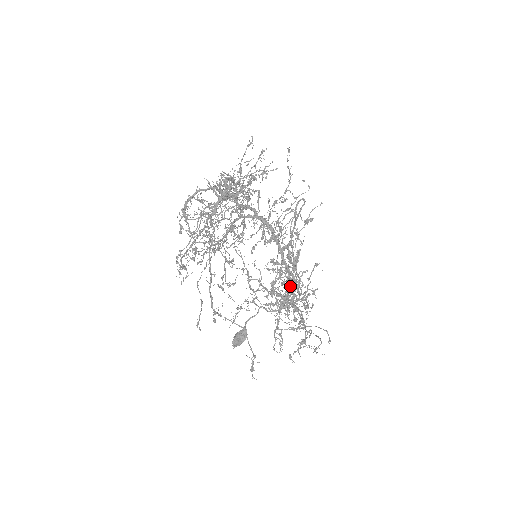
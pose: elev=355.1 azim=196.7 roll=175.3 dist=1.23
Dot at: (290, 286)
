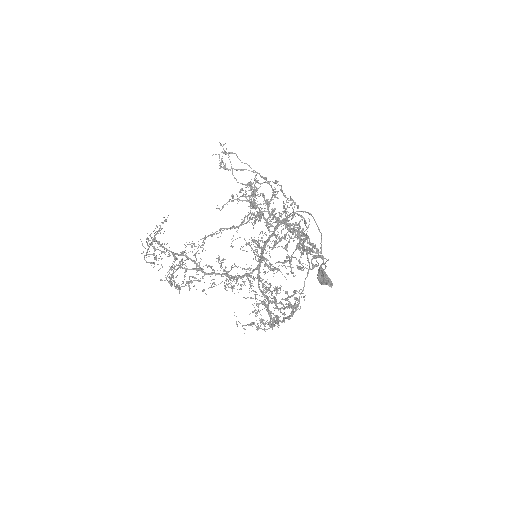
Dot at: occluded
